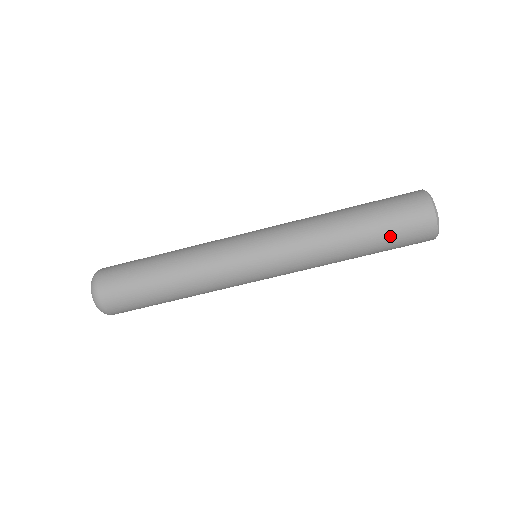
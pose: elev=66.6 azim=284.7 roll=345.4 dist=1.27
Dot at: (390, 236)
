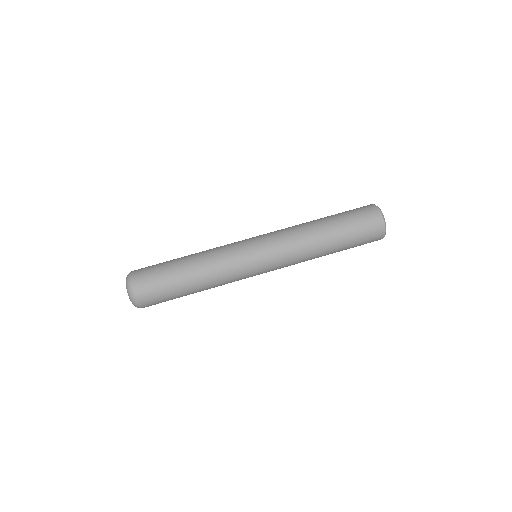
Dot at: (353, 233)
